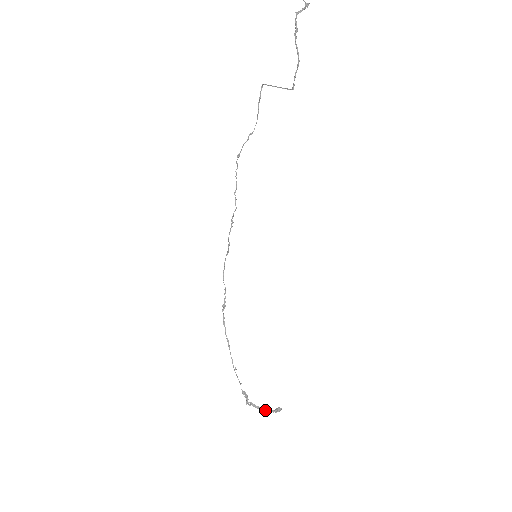
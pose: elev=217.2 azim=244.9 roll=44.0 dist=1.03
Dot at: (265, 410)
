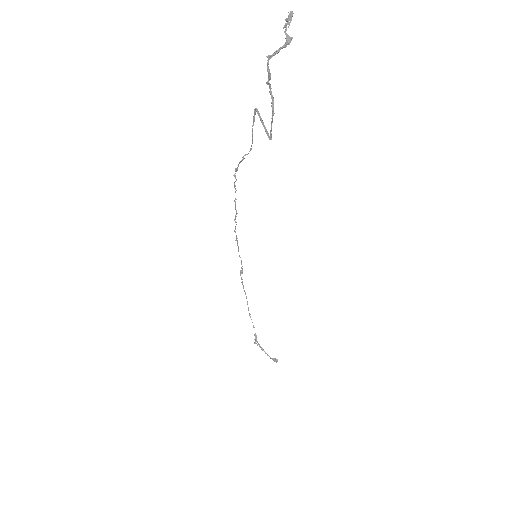
Dot at: (267, 355)
